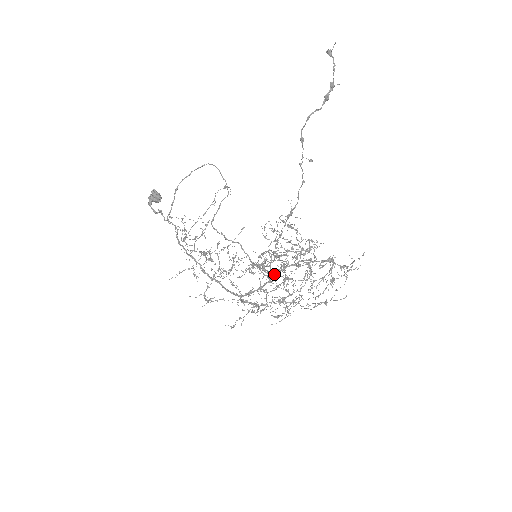
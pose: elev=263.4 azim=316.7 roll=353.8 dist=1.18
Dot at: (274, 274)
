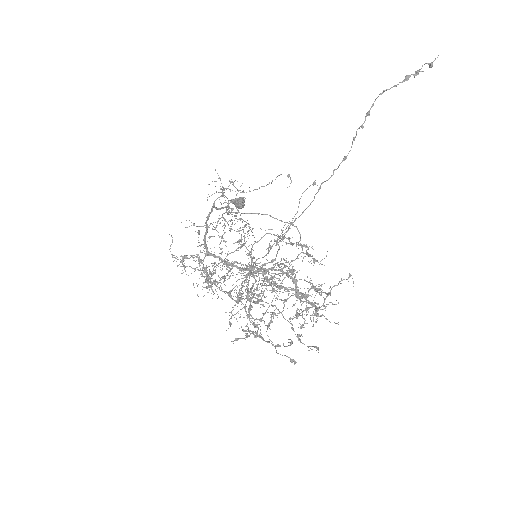
Dot at: (253, 267)
